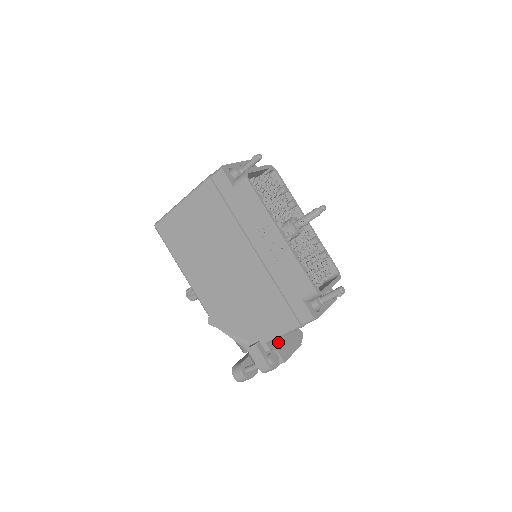
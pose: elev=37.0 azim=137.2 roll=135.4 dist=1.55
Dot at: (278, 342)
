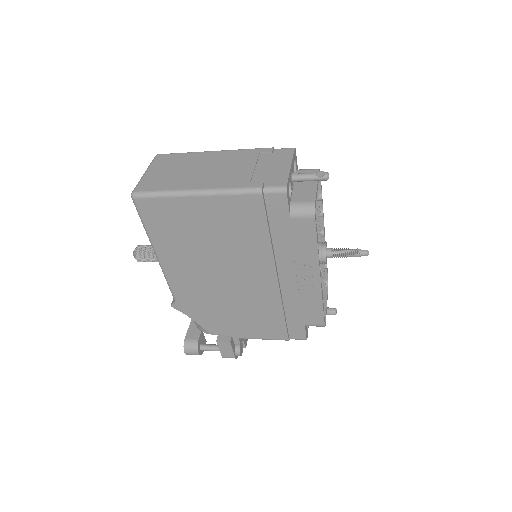
Dot at: occluded
